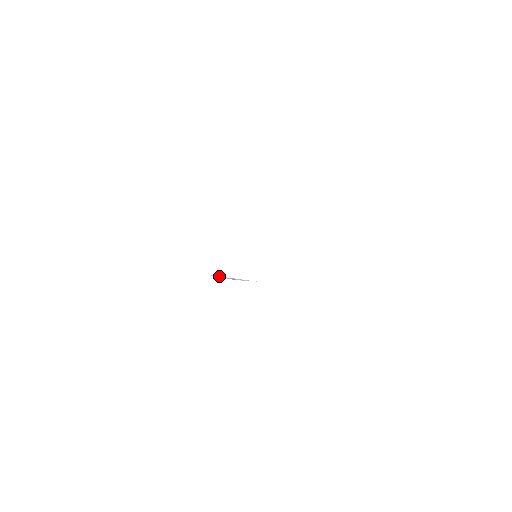
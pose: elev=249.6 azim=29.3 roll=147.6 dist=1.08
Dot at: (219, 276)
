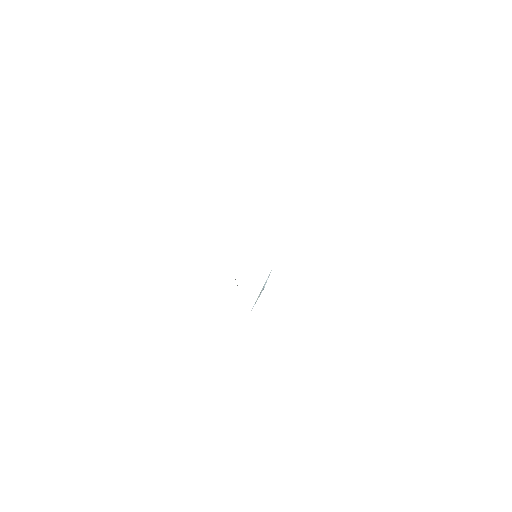
Dot at: (256, 301)
